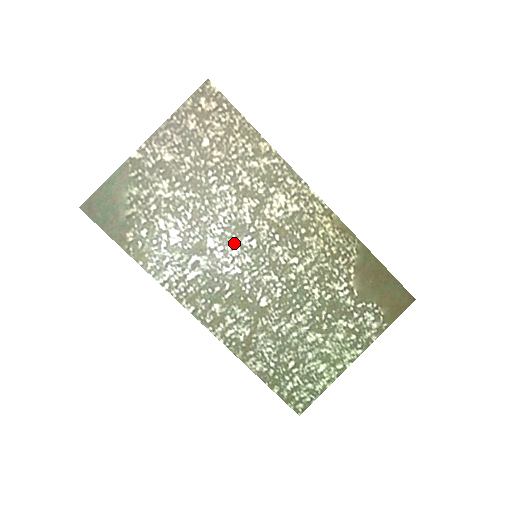
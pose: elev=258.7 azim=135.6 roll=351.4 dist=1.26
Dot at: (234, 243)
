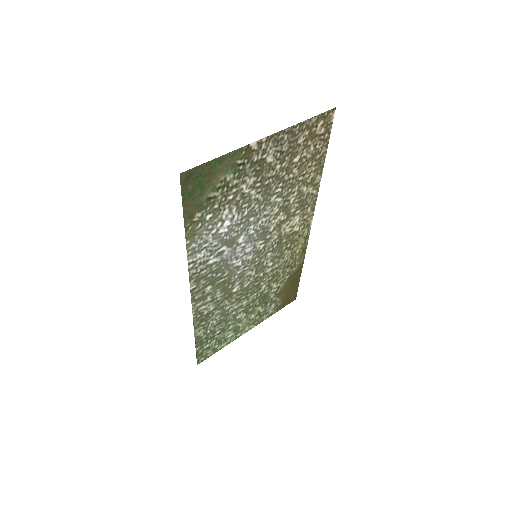
Dot at: (253, 243)
